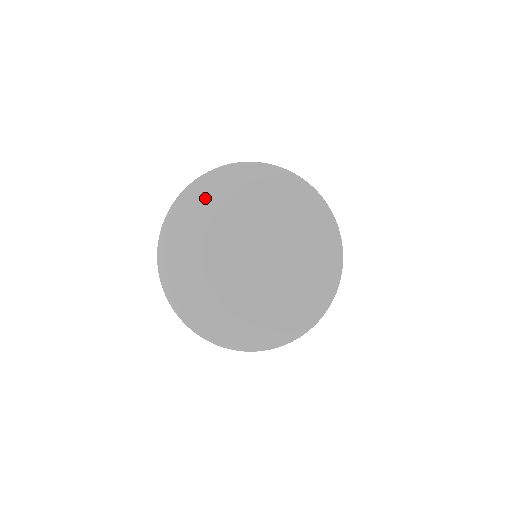
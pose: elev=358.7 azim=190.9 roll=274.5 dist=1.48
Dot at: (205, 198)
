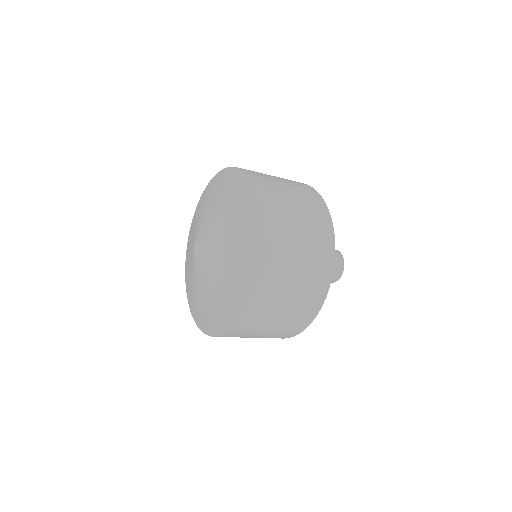
Dot at: (202, 203)
